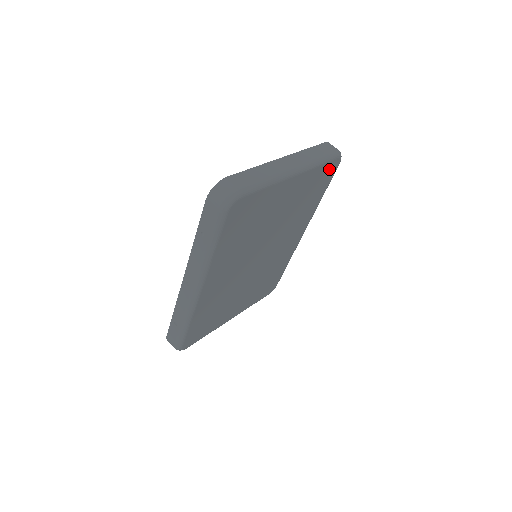
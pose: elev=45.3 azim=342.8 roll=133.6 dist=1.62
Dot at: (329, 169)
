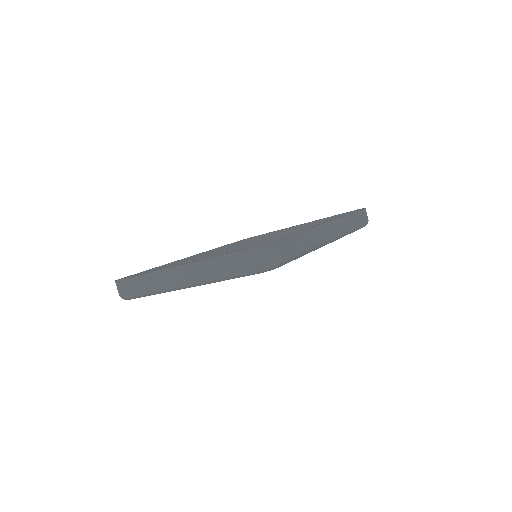
Dot at: occluded
